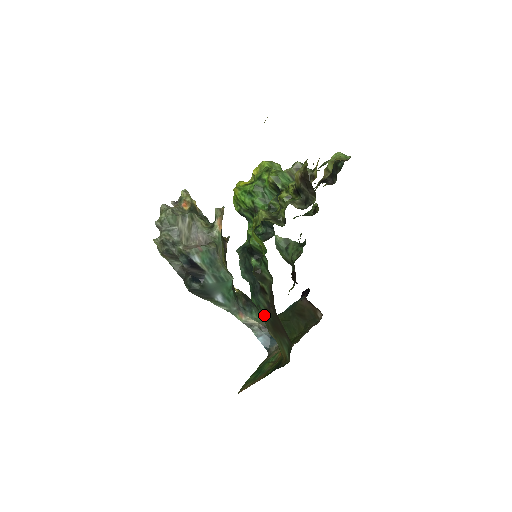
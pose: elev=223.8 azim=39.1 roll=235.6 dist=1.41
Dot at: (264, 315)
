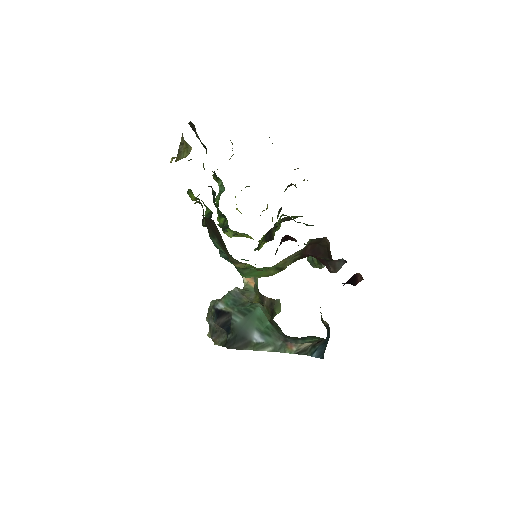
Dot at: occluded
